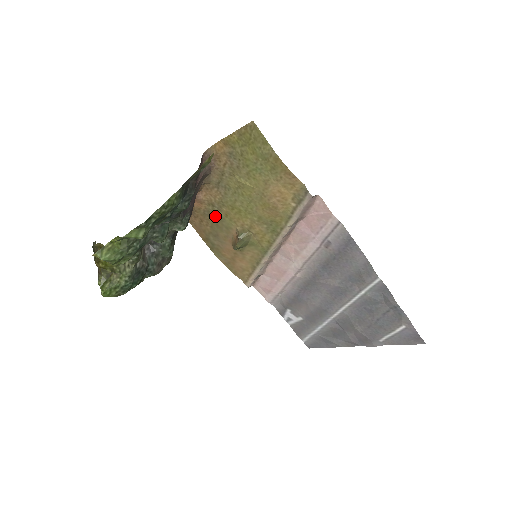
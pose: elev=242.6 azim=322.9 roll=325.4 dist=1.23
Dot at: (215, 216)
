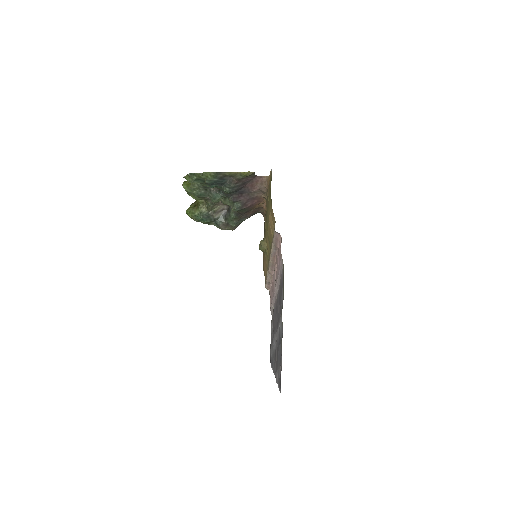
Dot at: occluded
